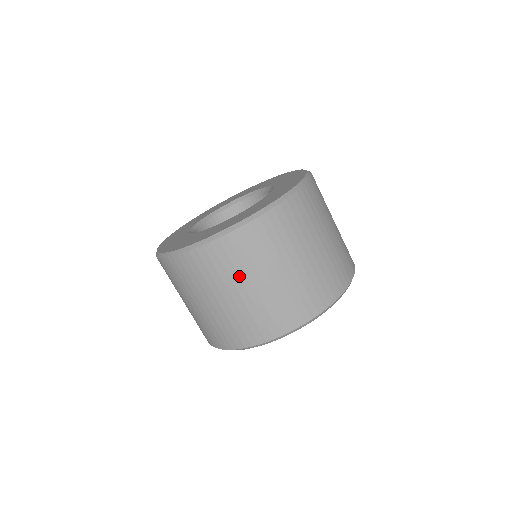
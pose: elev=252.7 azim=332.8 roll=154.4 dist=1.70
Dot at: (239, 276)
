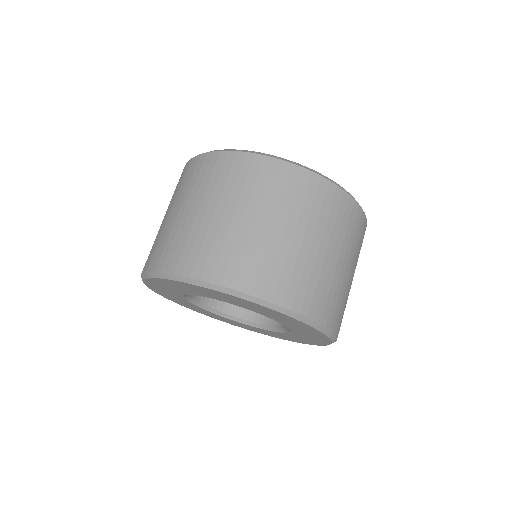
Dot at: (308, 220)
